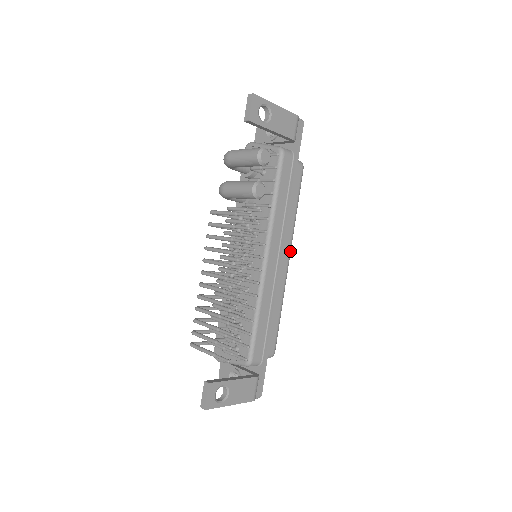
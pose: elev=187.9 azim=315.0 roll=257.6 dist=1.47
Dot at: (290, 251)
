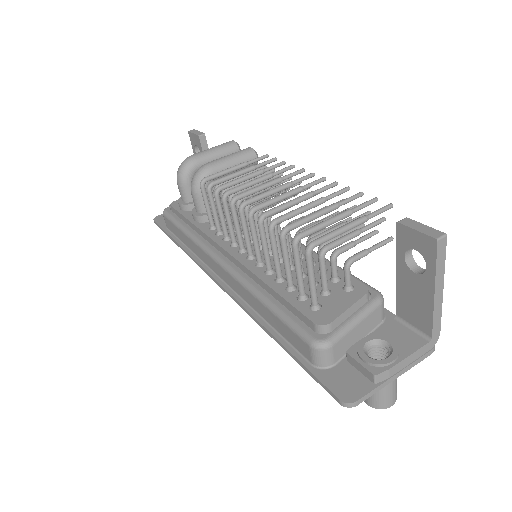
Dot at: occluded
